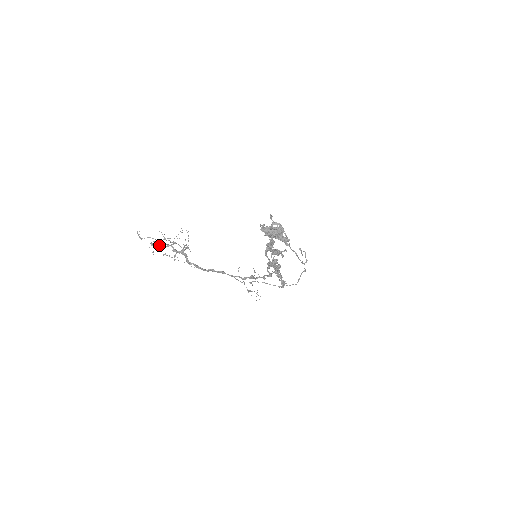
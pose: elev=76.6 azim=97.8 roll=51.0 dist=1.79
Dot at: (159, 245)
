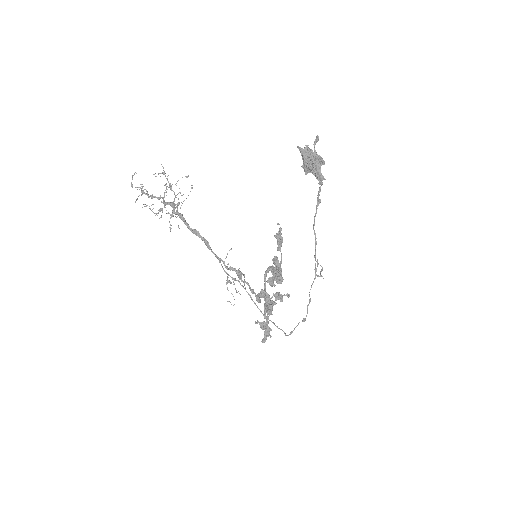
Dot at: occluded
